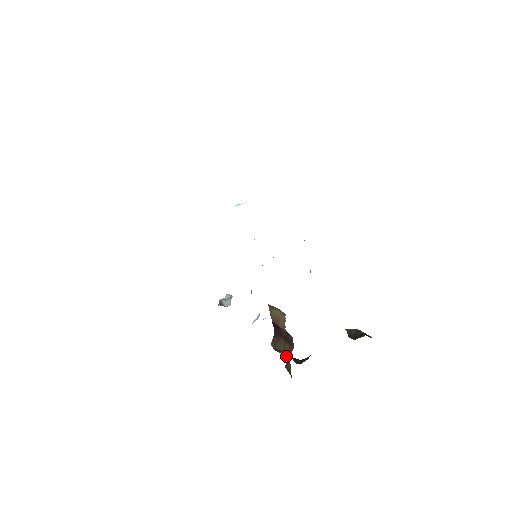
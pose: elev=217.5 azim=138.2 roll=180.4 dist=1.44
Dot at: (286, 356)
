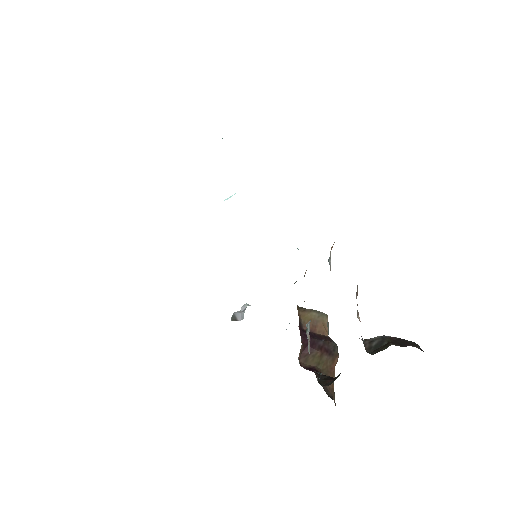
Dot at: (324, 371)
